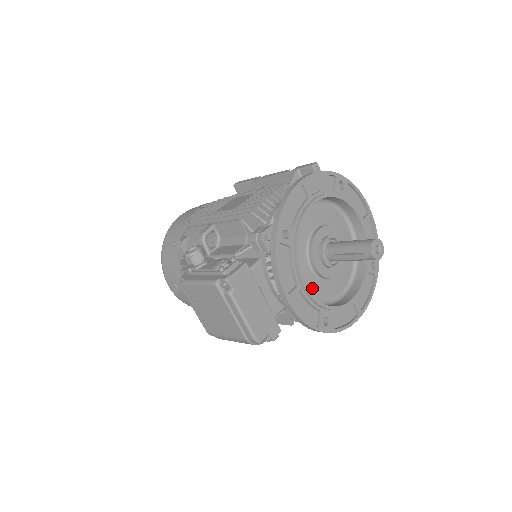
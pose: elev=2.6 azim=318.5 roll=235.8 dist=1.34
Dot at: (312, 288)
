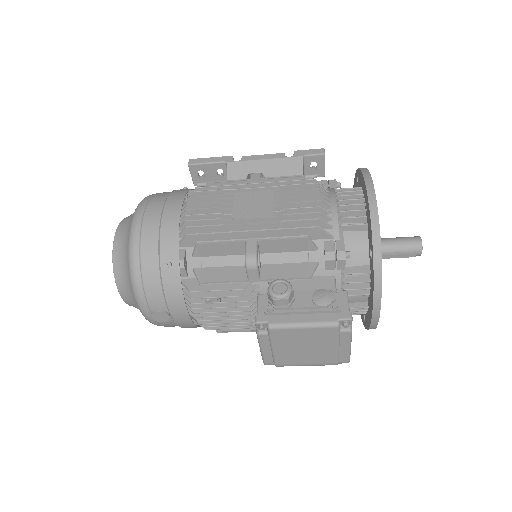
Dot at: occluded
